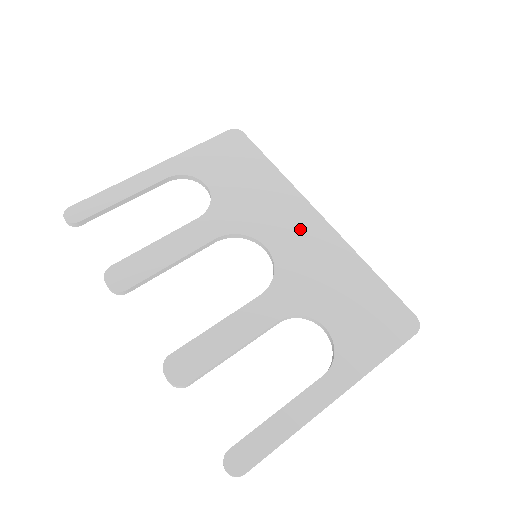
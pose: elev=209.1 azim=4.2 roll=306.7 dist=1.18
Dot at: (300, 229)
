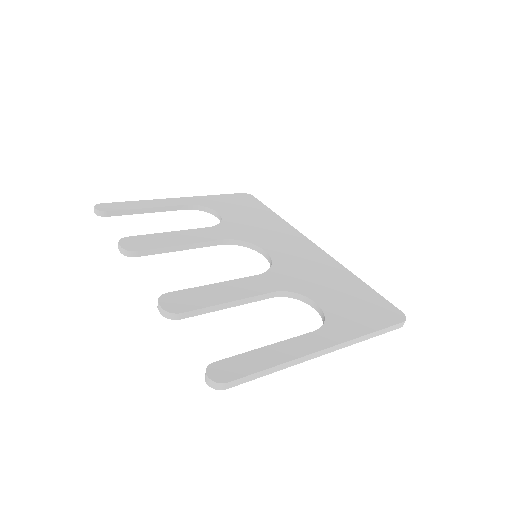
Dot at: (296, 247)
